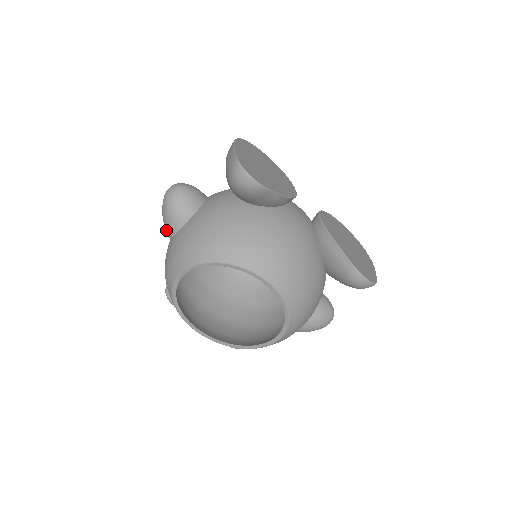
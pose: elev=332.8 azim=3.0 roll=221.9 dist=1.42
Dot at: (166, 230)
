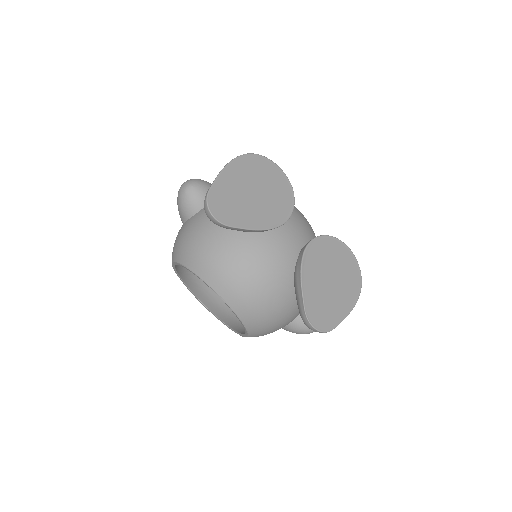
Dot at: occluded
